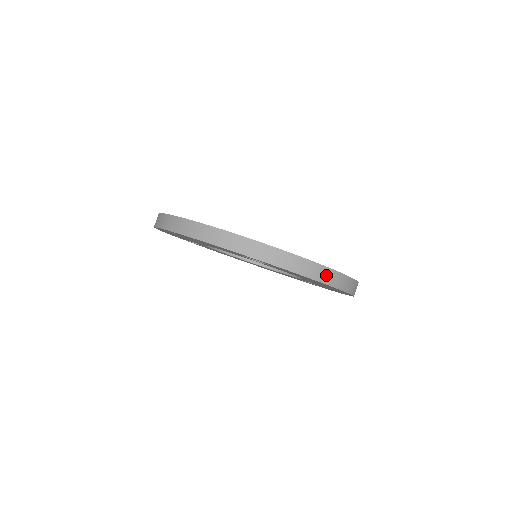
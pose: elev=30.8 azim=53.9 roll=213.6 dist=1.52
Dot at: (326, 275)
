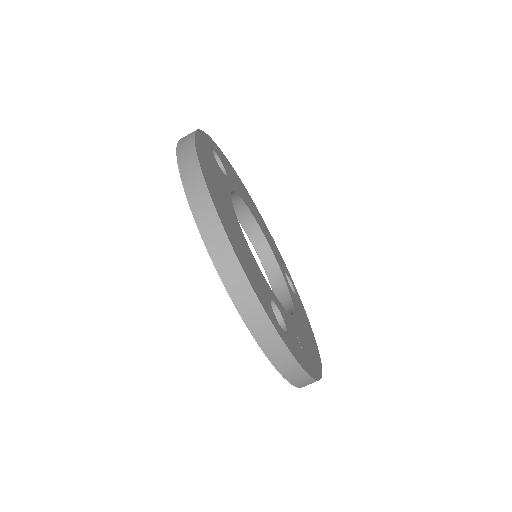
Dot at: (308, 383)
